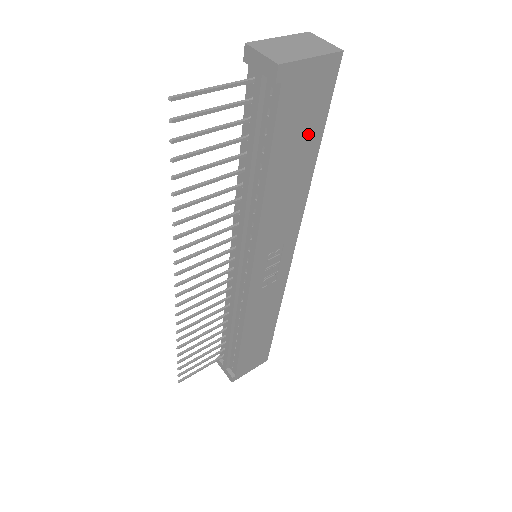
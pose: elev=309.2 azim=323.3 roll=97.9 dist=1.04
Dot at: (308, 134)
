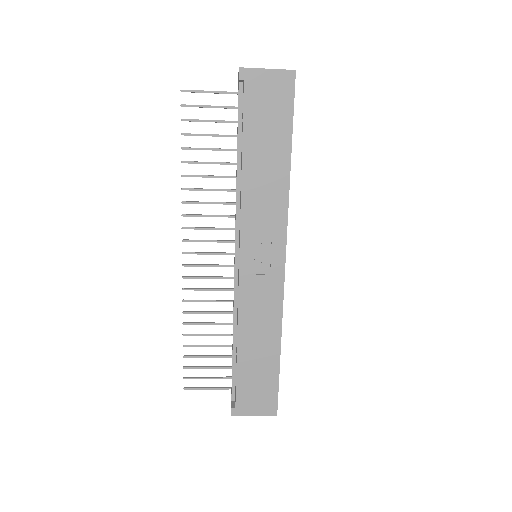
Dot at: (277, 130)
